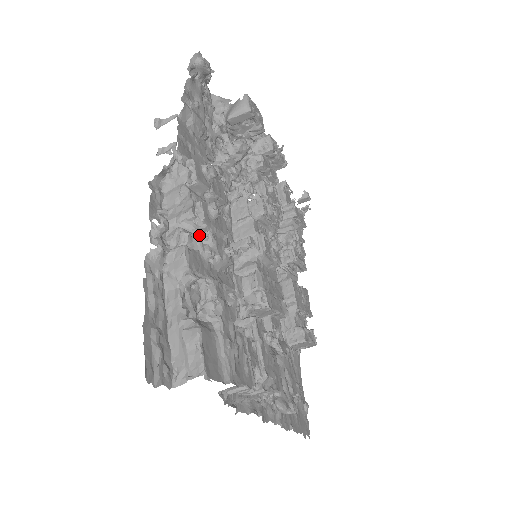
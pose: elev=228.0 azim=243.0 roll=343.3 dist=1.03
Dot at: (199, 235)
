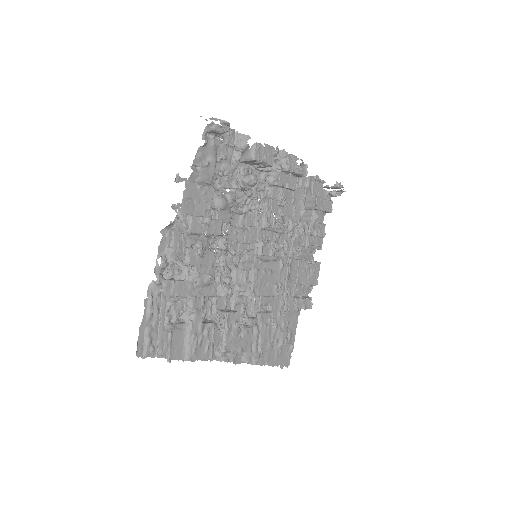
Dot at: (187, 269)
